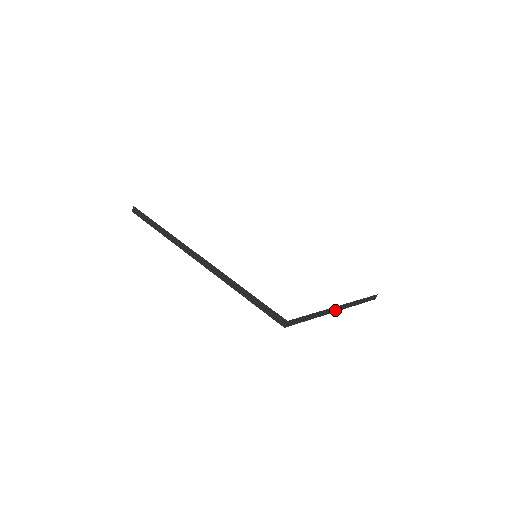
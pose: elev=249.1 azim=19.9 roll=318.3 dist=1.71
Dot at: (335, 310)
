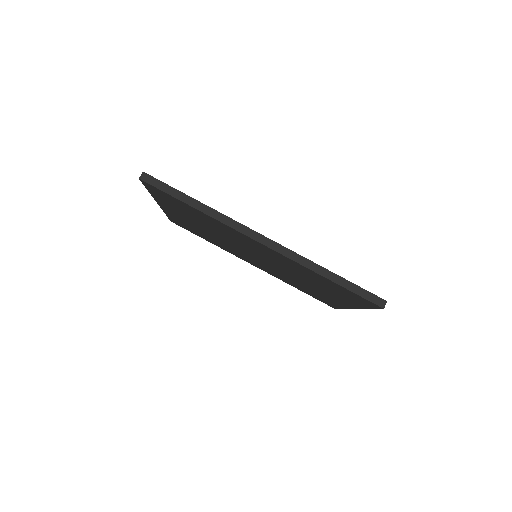
Dot at: occluded
